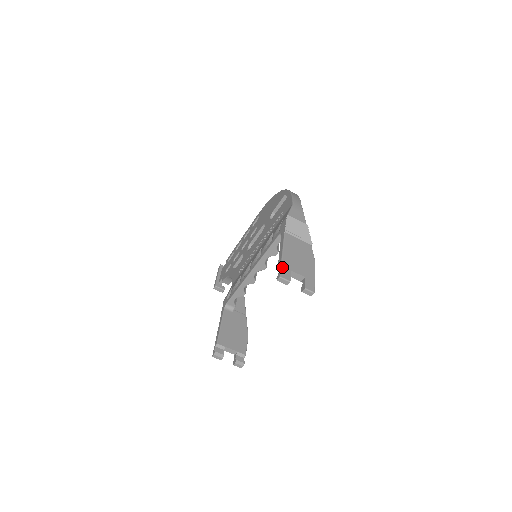
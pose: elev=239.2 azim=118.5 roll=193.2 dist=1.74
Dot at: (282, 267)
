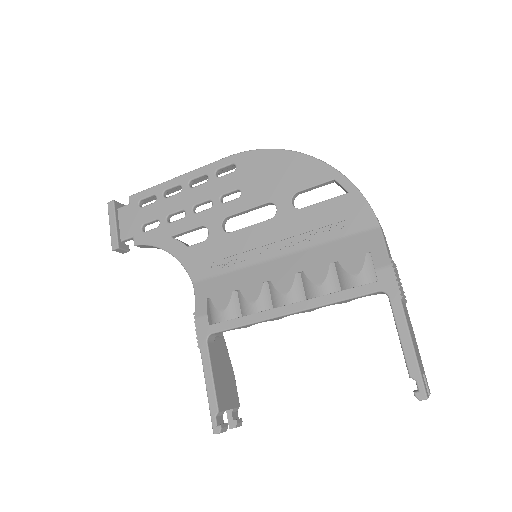
Dot at: (422, 377)
